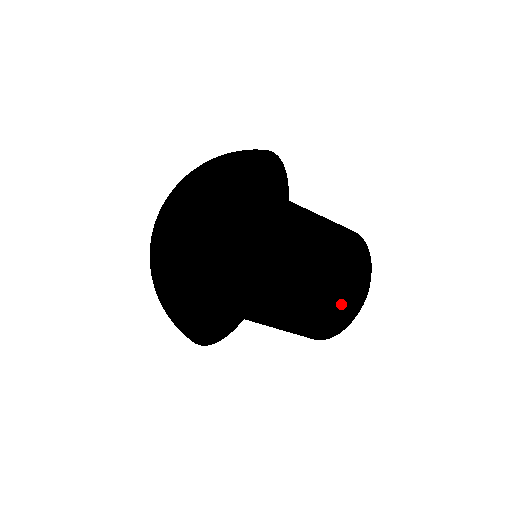
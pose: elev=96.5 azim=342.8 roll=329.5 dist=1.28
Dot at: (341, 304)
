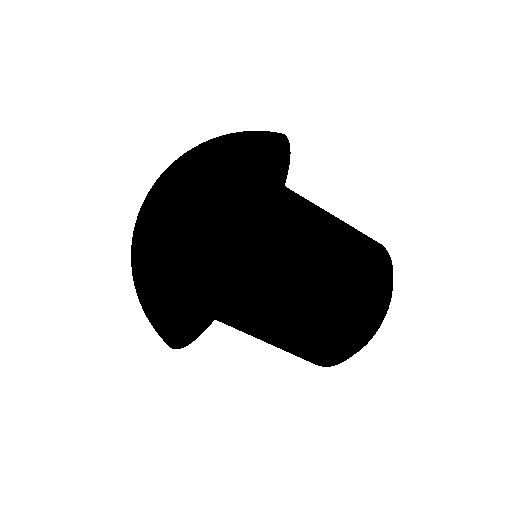
Dot at: (358, 307)
